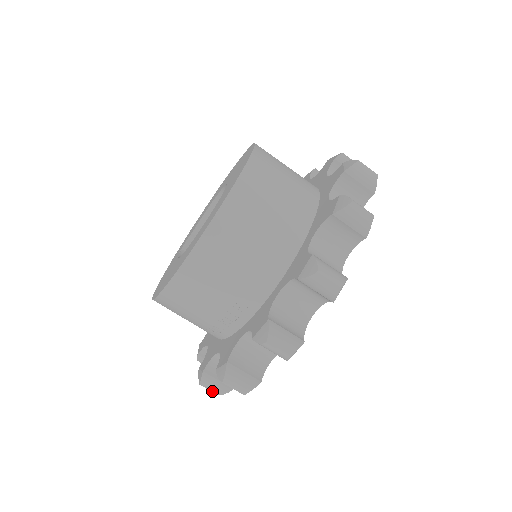
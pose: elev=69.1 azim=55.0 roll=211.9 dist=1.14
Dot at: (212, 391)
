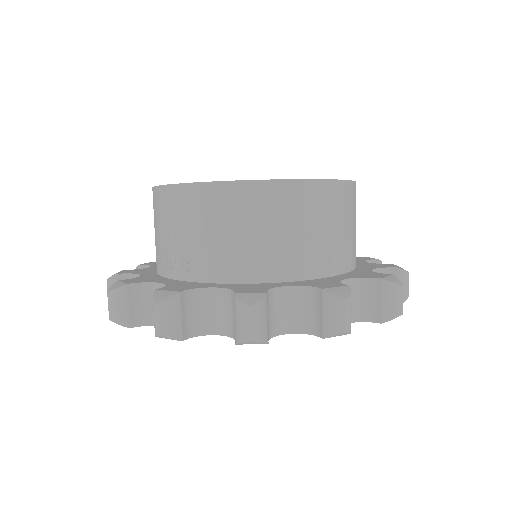
Dot at: occluded
